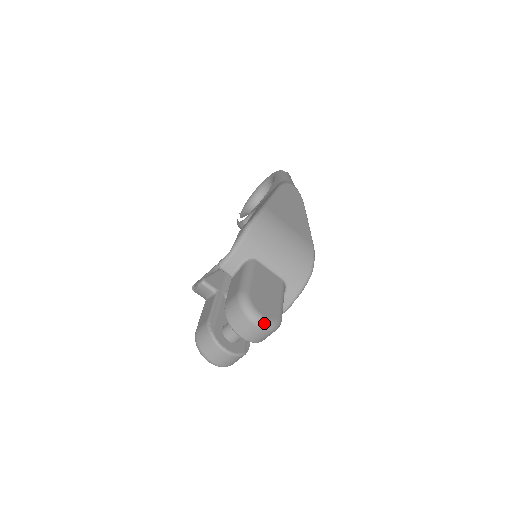
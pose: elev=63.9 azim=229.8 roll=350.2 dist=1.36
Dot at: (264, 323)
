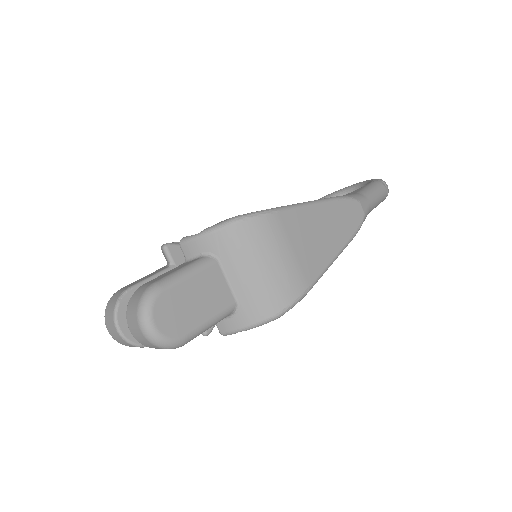
Dot at: (151, 334)
